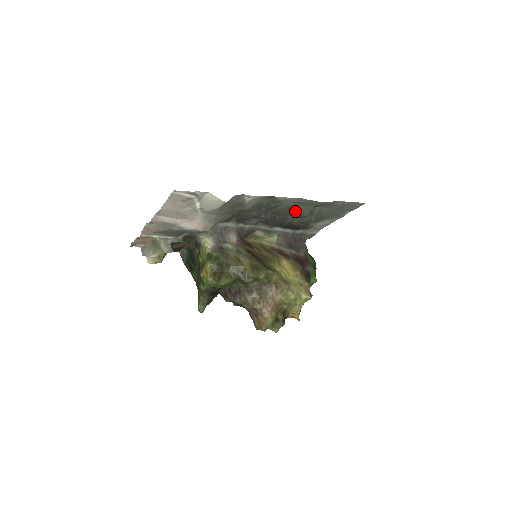
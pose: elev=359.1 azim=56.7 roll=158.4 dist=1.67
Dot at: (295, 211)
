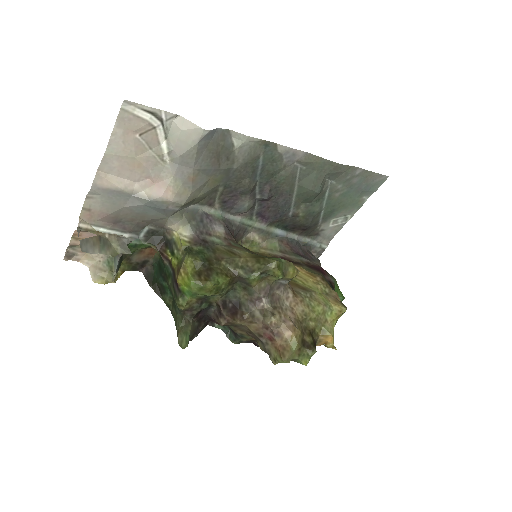
Dot at: (301, 185)
